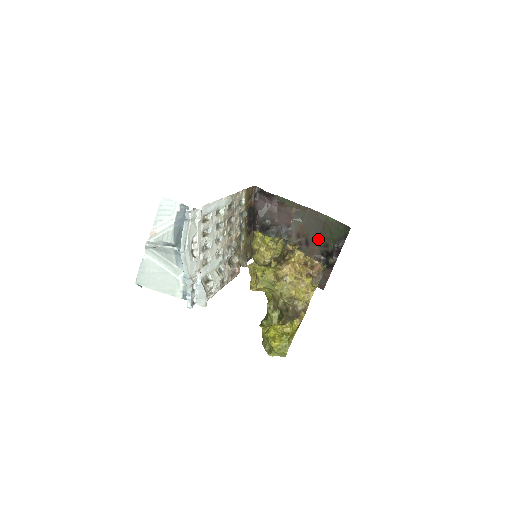
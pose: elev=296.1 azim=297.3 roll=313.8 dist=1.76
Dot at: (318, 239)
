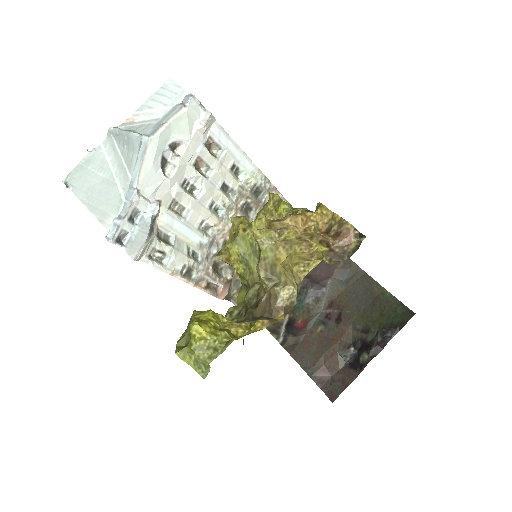
Dot at: (358, 318)
